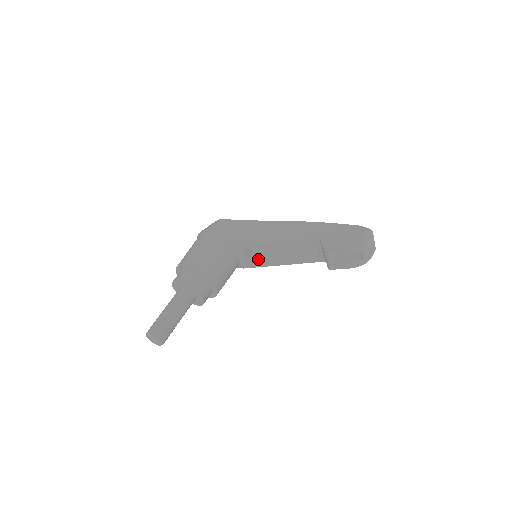
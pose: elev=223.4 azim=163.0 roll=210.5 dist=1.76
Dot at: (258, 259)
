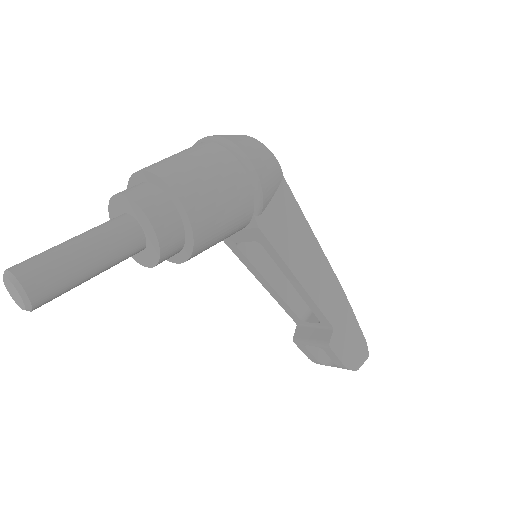
Dot at: (247, 248)
